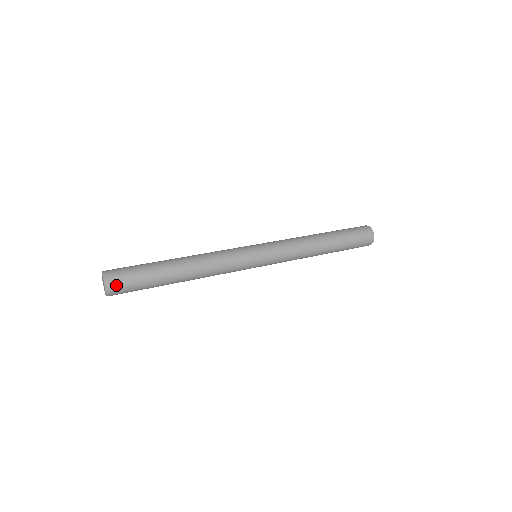
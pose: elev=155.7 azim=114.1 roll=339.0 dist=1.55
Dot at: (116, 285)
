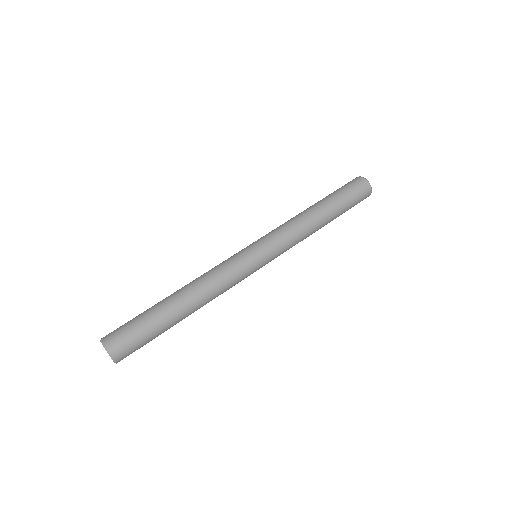
Dot at: (125, 355)
